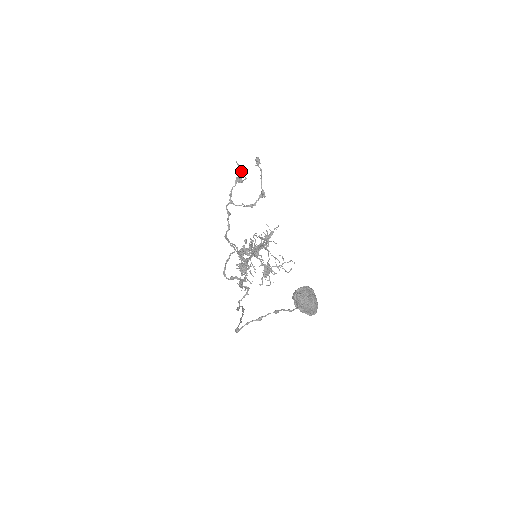
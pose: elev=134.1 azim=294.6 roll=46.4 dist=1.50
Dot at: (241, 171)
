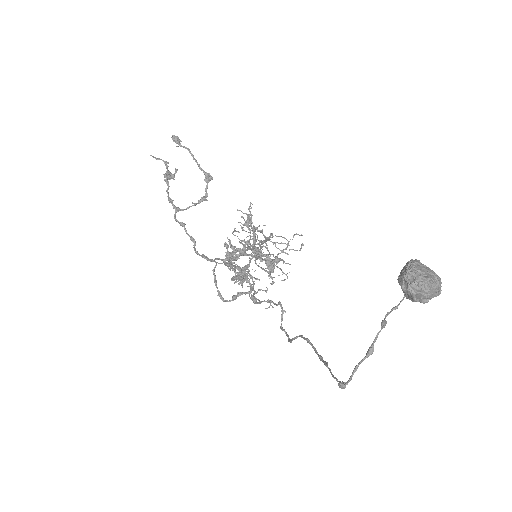
Dot at: (165, 164)
